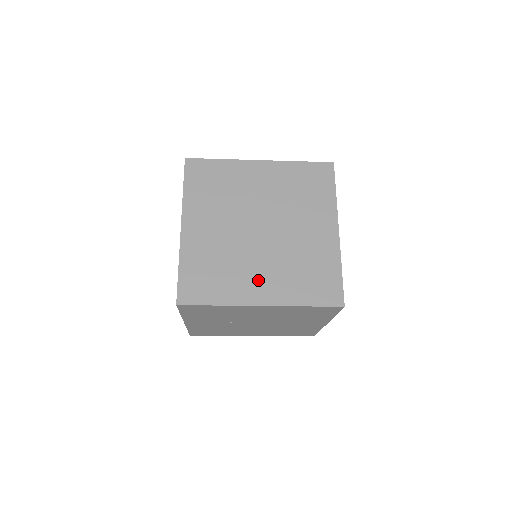
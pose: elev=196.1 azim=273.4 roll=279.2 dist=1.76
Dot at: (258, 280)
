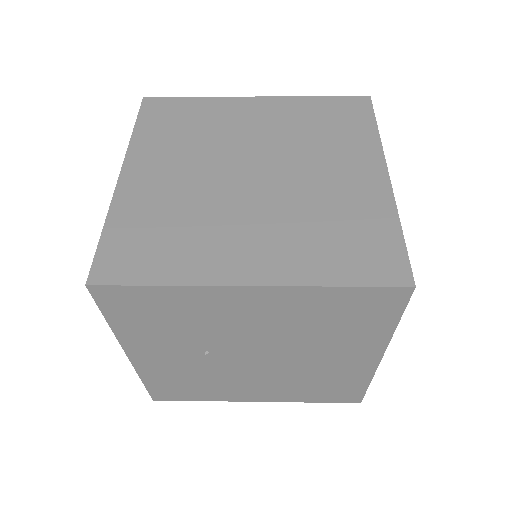
Dot at: (244, 245)
